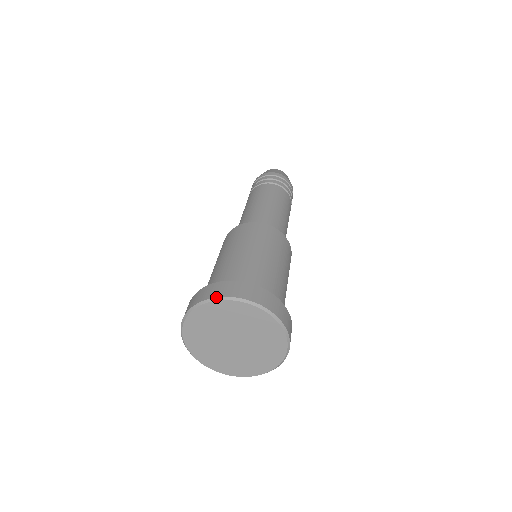
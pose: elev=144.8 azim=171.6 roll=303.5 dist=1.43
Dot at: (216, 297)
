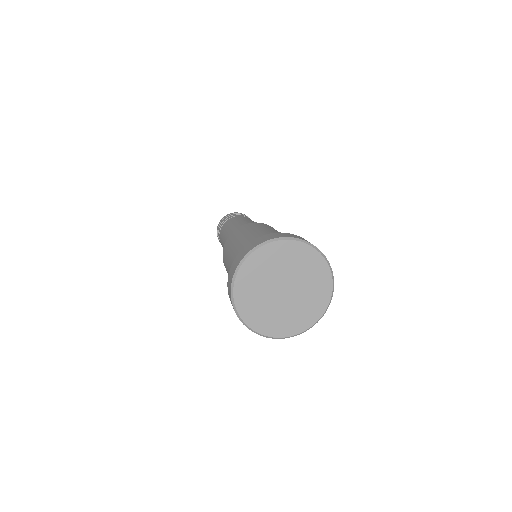
Dot at: occluded
